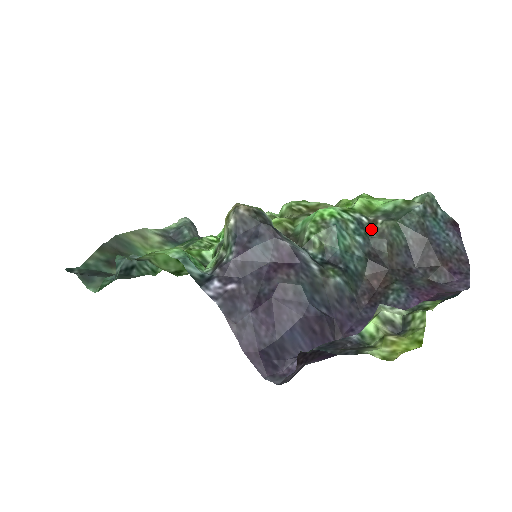
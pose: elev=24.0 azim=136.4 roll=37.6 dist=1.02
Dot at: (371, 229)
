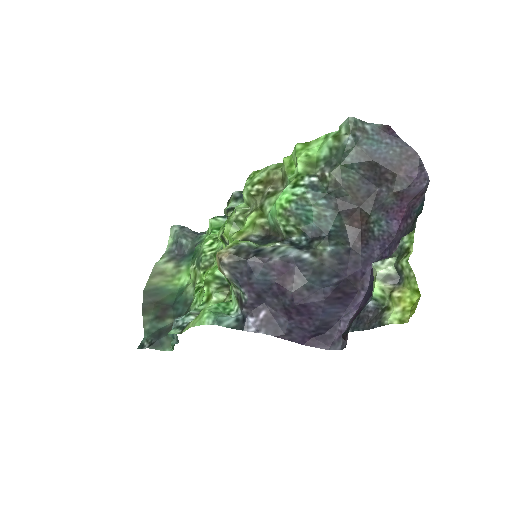
Dot at: (325, 185)
